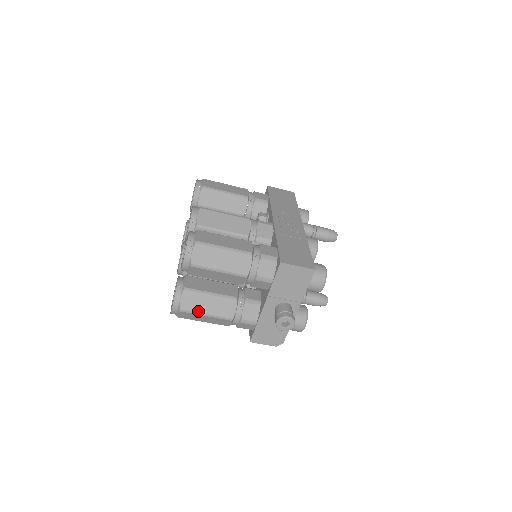
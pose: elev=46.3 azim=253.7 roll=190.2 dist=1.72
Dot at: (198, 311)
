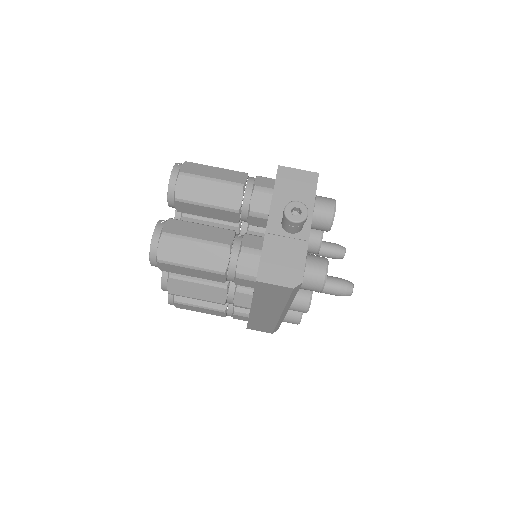
Dot at: (185, 235)
